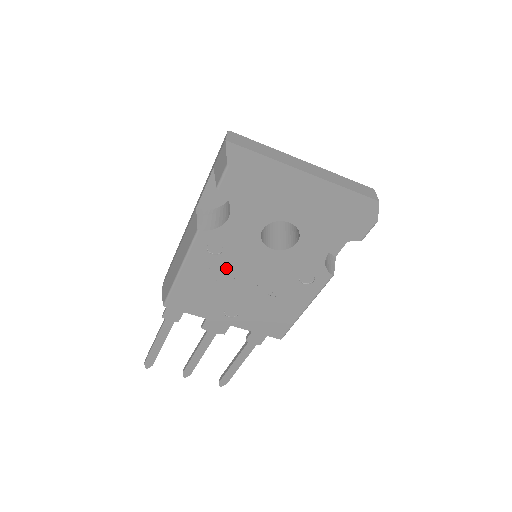
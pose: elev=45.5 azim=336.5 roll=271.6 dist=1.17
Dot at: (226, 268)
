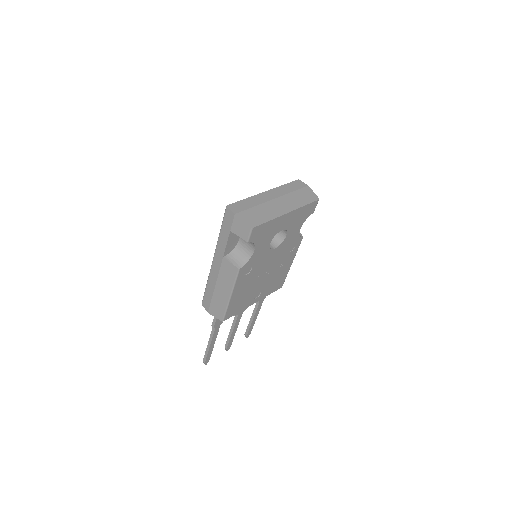
Dot at: (254, 275)
